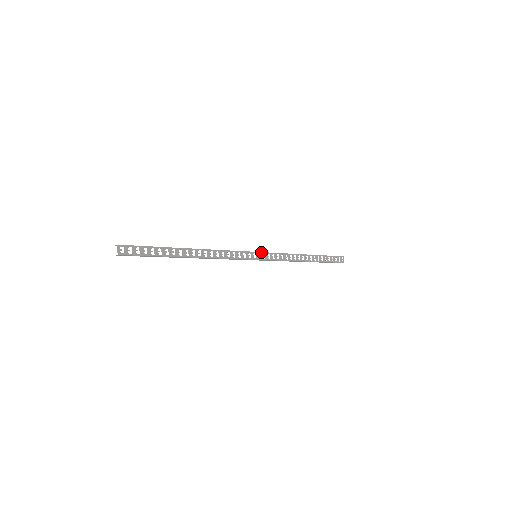
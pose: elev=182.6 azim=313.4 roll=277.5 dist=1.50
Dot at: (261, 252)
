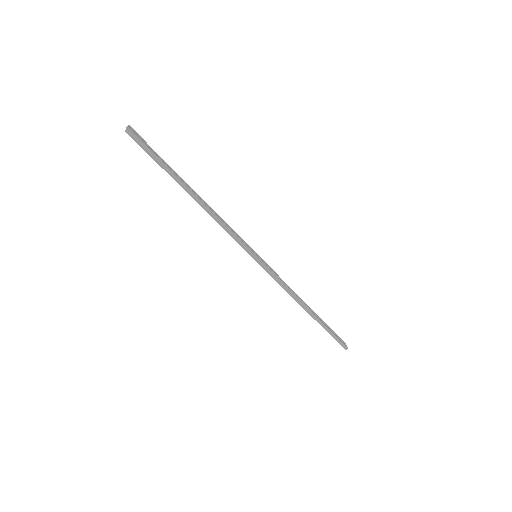
Dot at: (261, 258)
